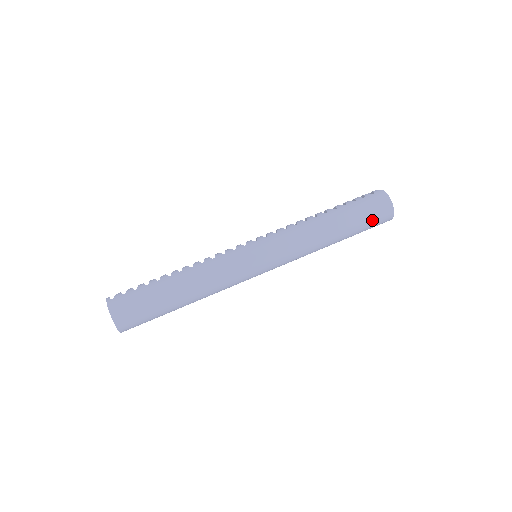
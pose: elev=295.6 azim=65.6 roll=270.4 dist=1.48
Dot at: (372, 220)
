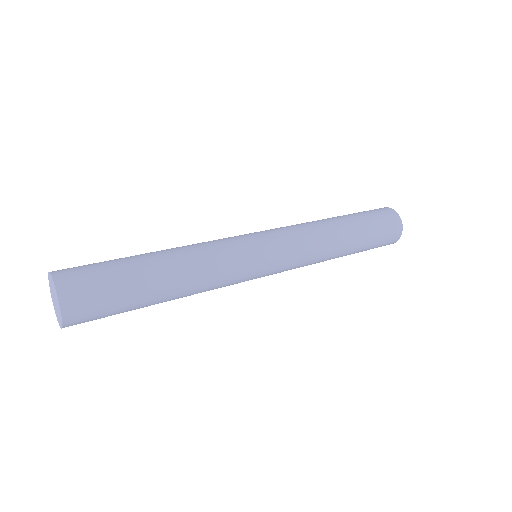
Dot at: (372, 213)
